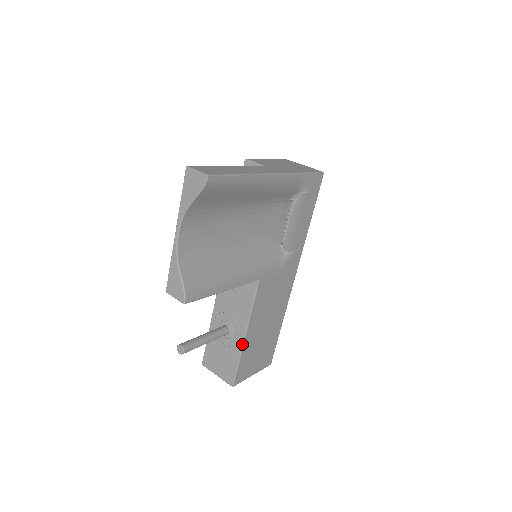
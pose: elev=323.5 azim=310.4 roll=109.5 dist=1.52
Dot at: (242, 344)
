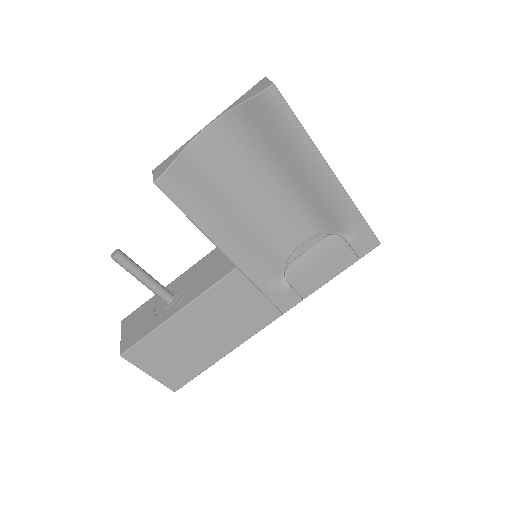
Dot at: (168, 318)
